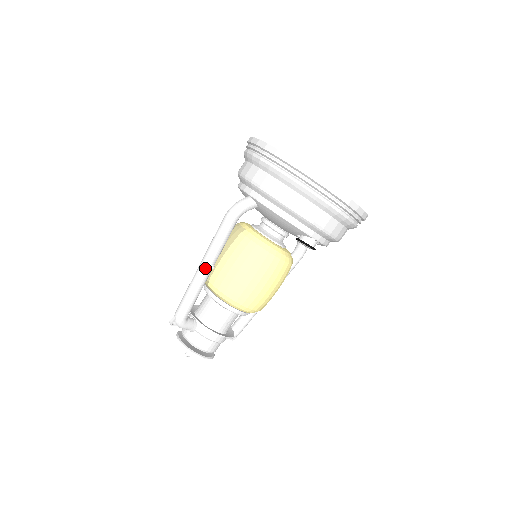
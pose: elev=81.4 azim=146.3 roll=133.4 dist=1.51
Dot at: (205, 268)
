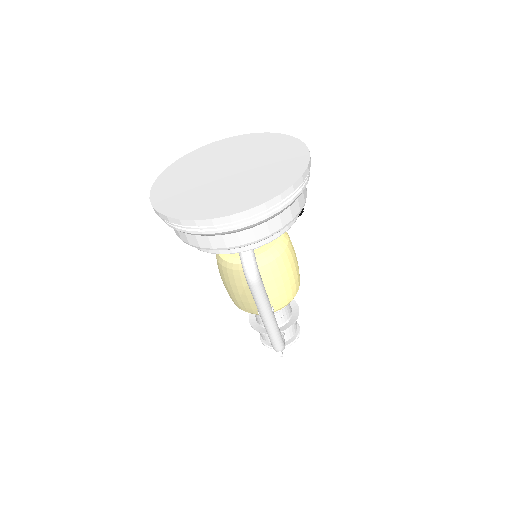
Dot at: (272, 316)
